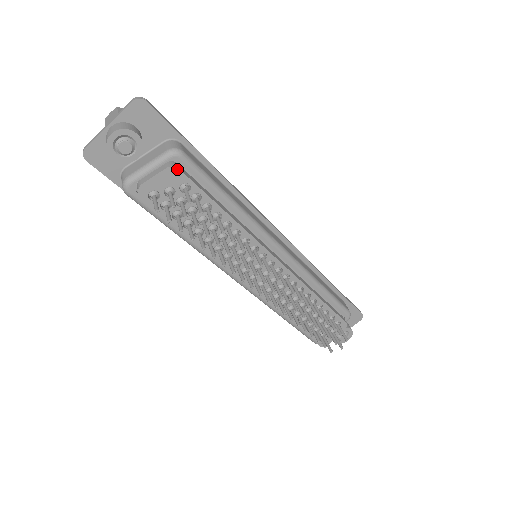
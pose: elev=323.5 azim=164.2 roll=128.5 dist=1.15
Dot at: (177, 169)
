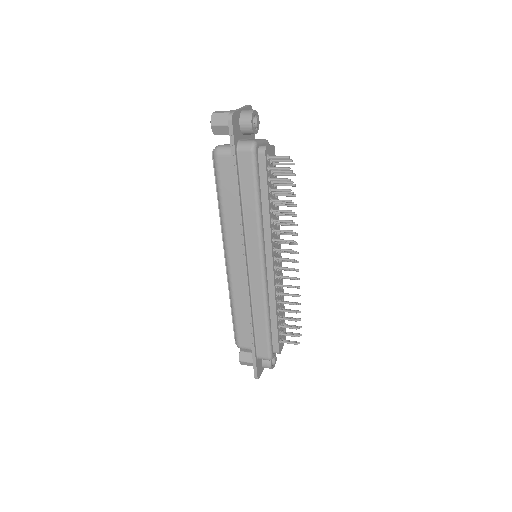
Dot at: occluded
